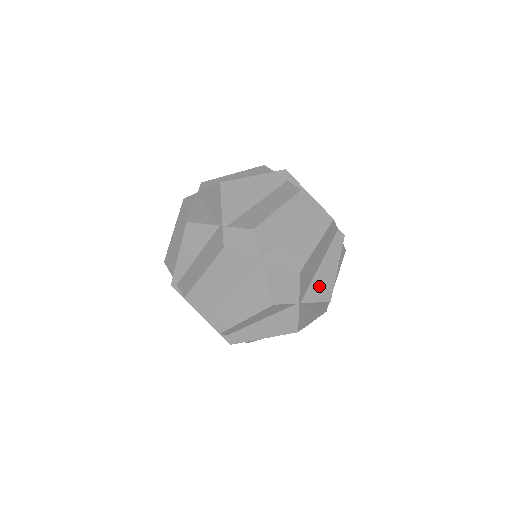
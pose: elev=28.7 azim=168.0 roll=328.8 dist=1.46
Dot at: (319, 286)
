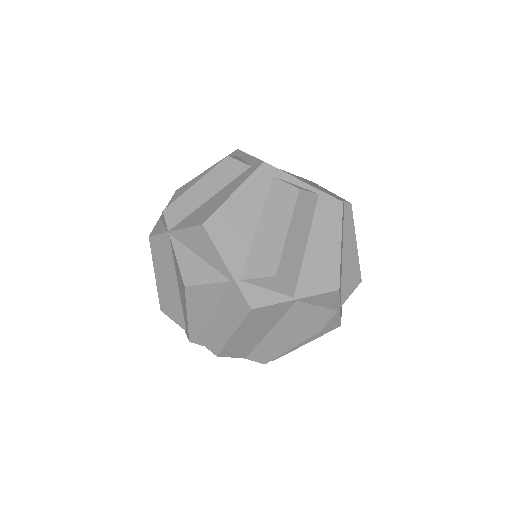
Dot at: (348, 276)
